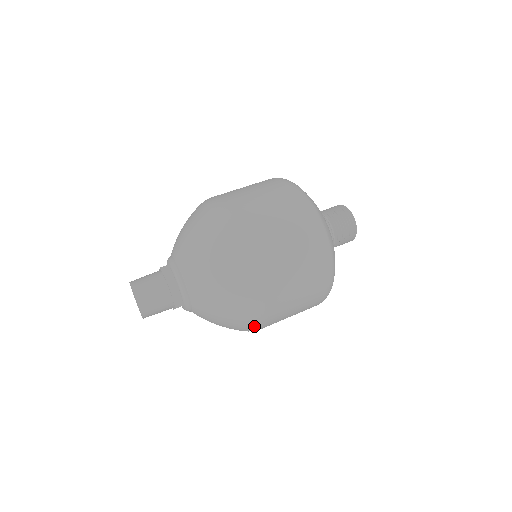
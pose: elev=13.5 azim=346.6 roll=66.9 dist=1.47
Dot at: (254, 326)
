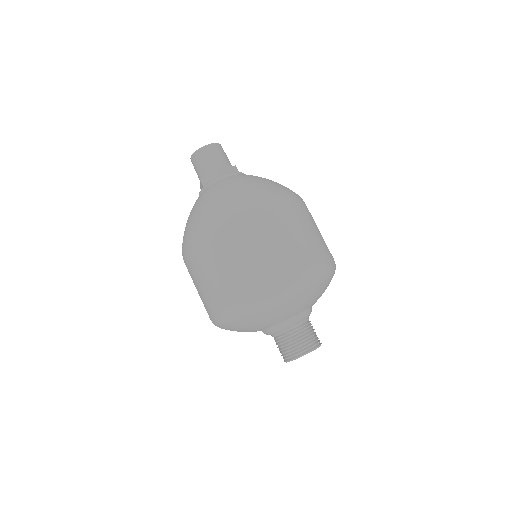
Dot at: (239, 210)
